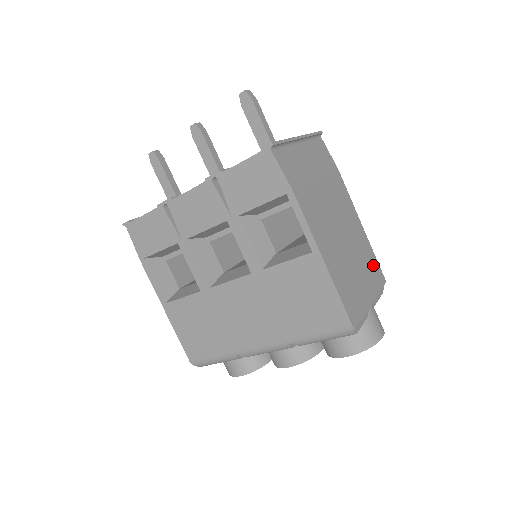
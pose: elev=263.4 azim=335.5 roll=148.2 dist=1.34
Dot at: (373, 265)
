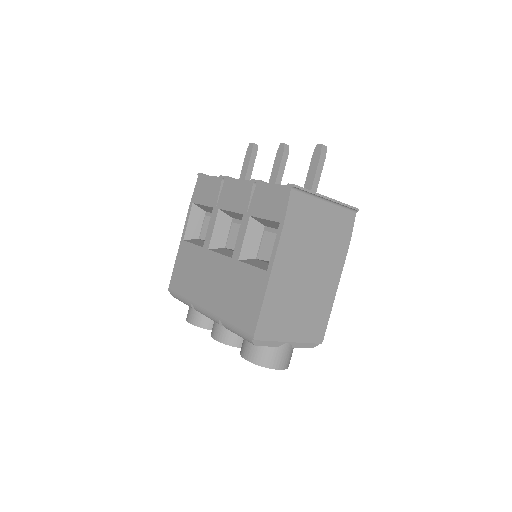
Dot at: (319, 323)
